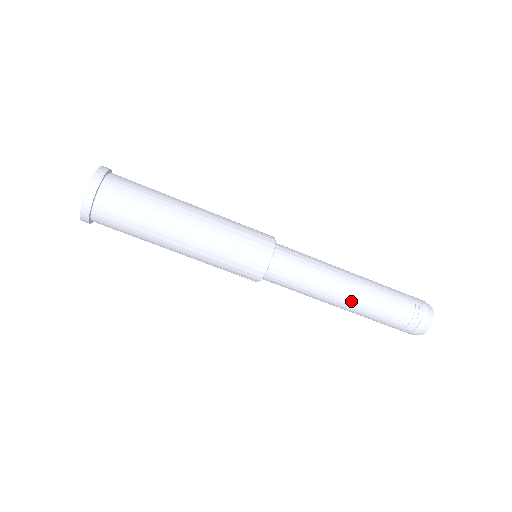
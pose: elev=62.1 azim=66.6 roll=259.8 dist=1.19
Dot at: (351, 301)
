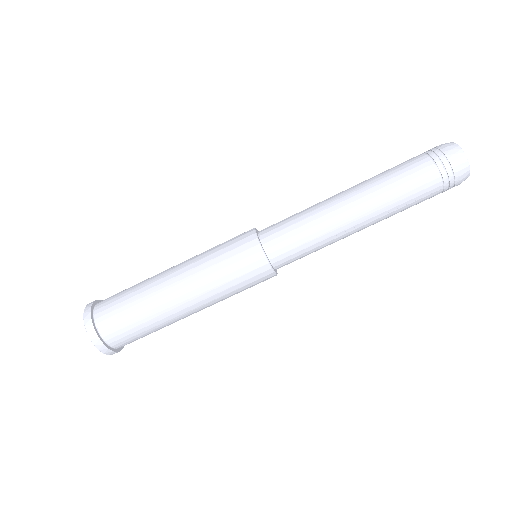
Dot at: (361, 202)
